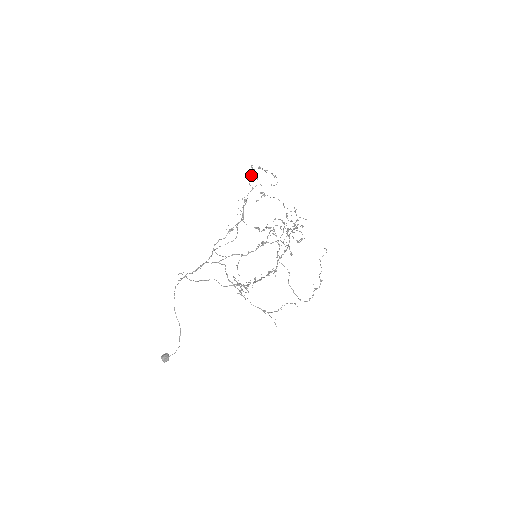
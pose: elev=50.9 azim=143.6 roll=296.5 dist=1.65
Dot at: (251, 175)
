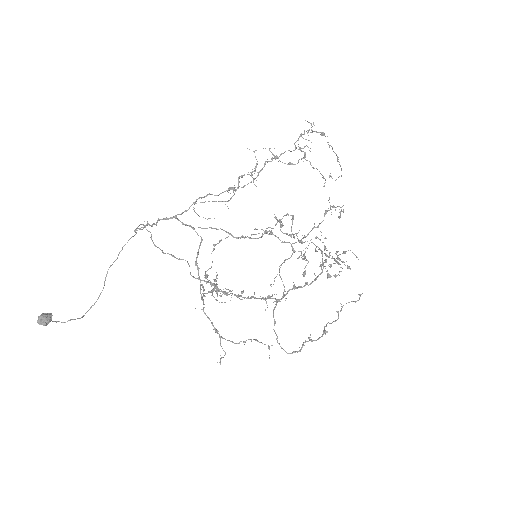
Dot at: (304, 133)
